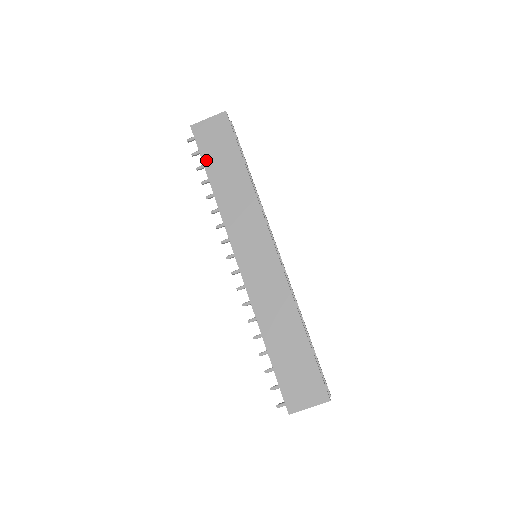
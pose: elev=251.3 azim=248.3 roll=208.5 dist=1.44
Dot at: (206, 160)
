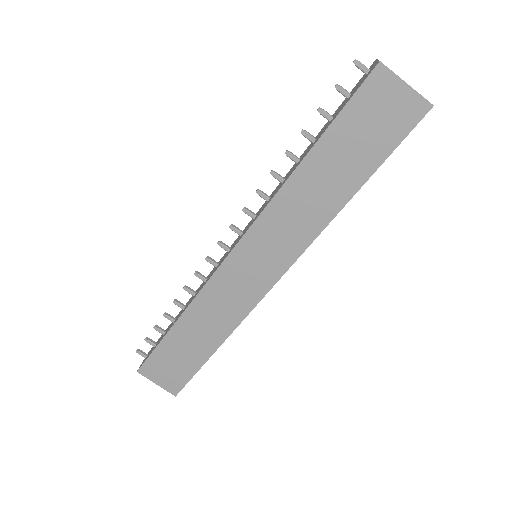
Dot at: (336, 127)
